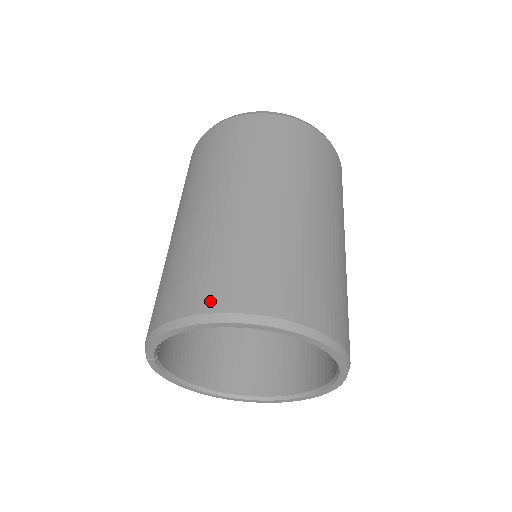
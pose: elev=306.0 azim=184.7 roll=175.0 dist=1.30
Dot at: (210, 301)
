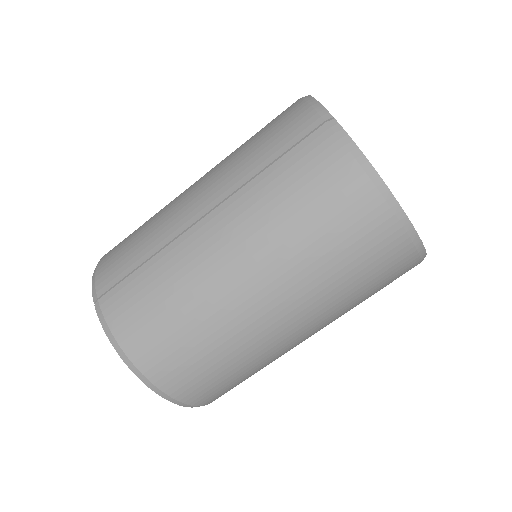
Dot at: (178, 389)
